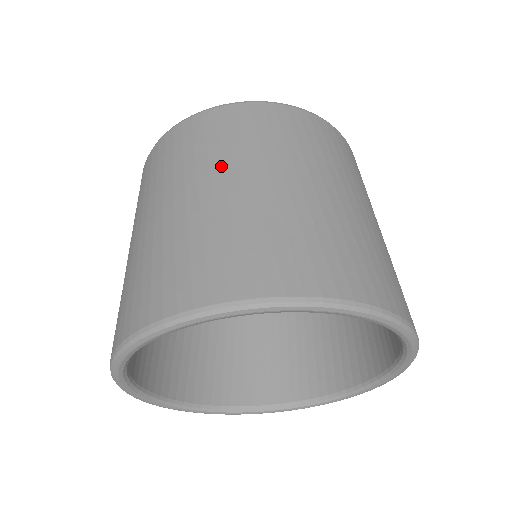
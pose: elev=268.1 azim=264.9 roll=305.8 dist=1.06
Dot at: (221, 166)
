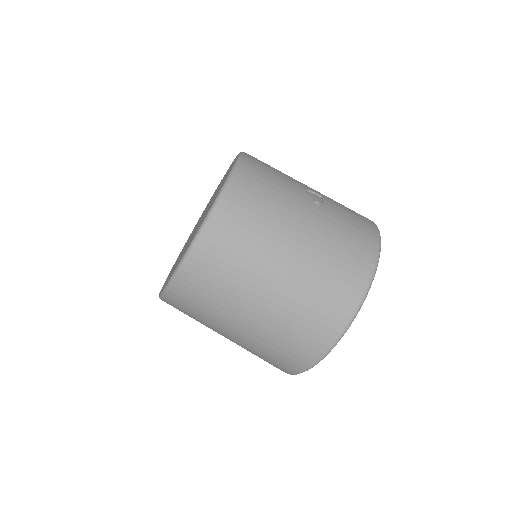
Dot at: (233, 311)
